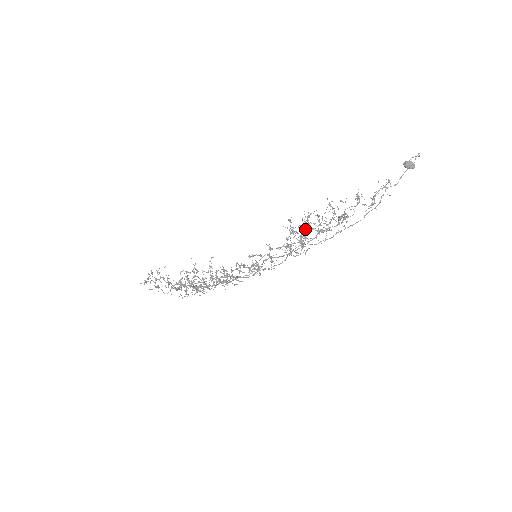
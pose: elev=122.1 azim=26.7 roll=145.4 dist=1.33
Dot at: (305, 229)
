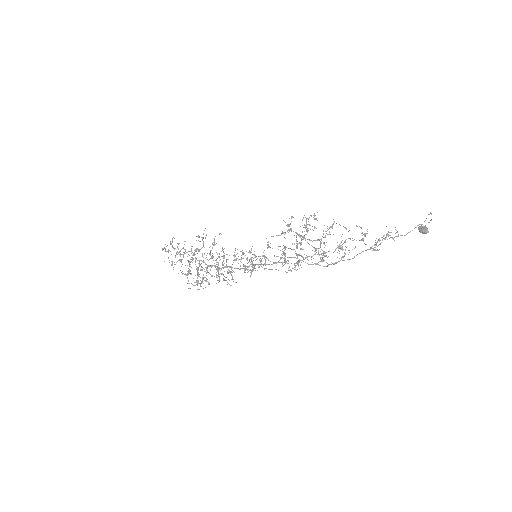
Dot at: (303, 238)
